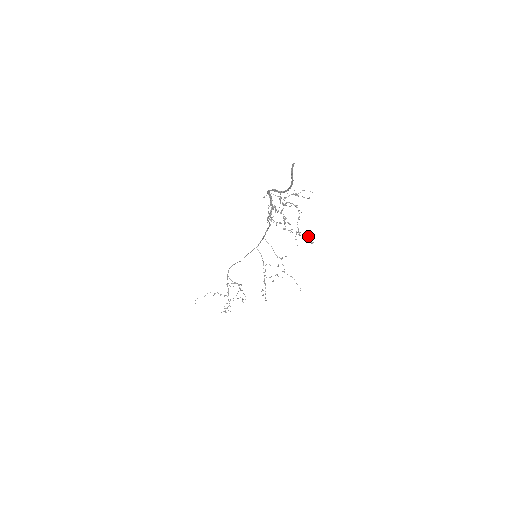
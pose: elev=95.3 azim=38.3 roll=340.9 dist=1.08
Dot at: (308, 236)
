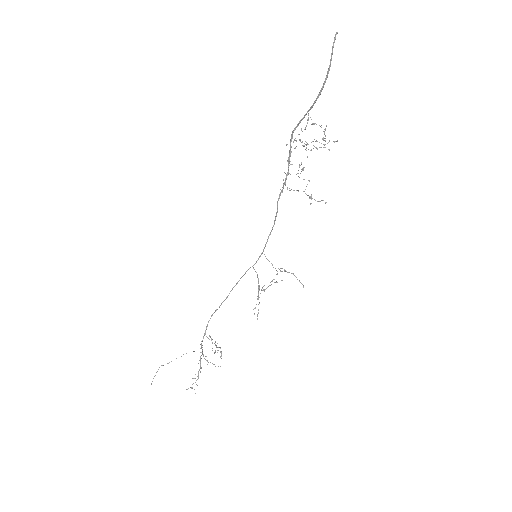
Dot at: (334, 141)
